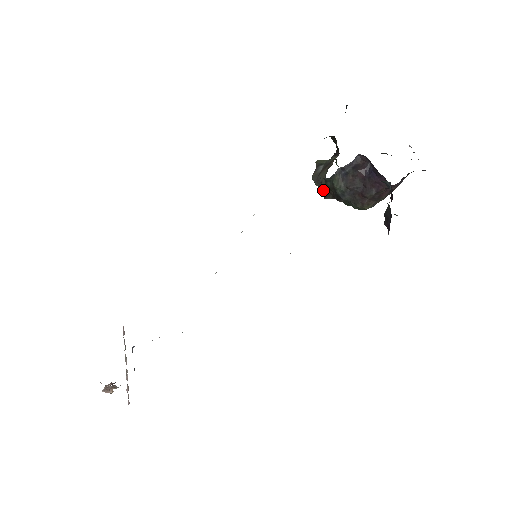
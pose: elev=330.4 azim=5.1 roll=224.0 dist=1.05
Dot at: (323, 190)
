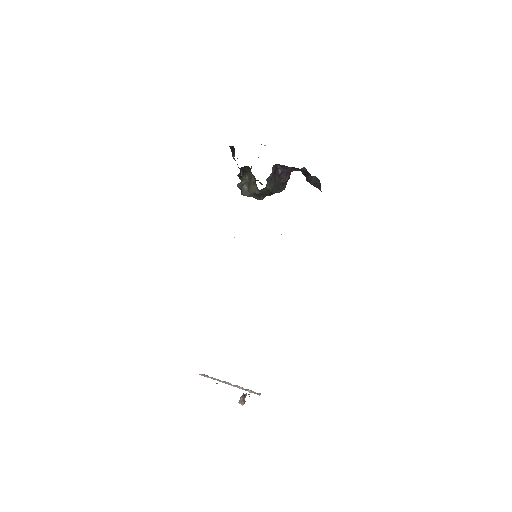
Dot at: (257, 197)
